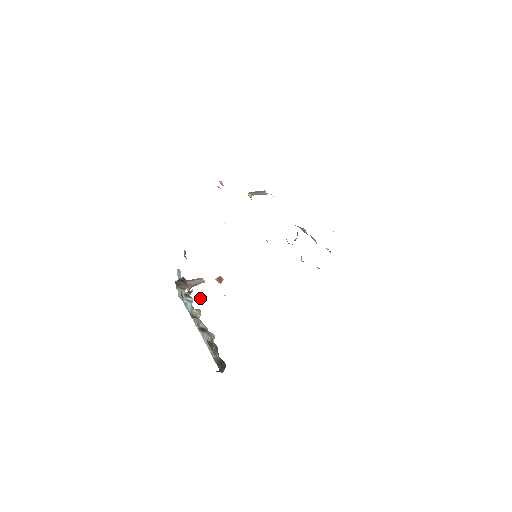
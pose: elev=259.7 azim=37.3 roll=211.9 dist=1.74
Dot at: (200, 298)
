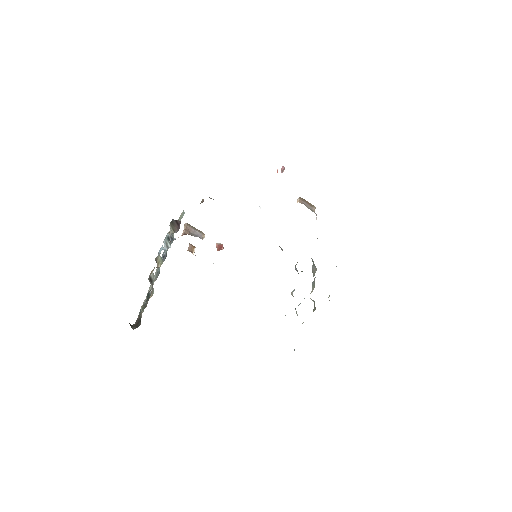
Dot at: (190, 248)
